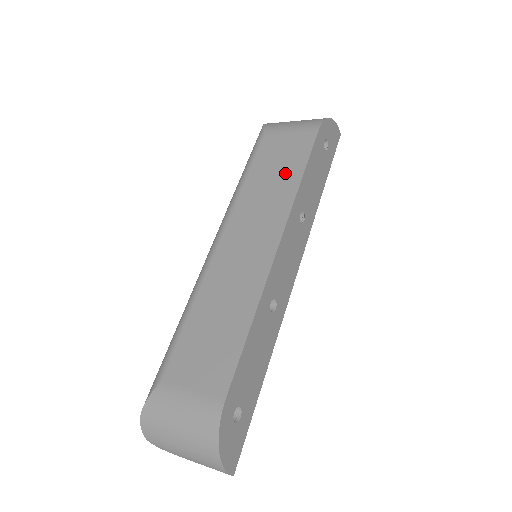
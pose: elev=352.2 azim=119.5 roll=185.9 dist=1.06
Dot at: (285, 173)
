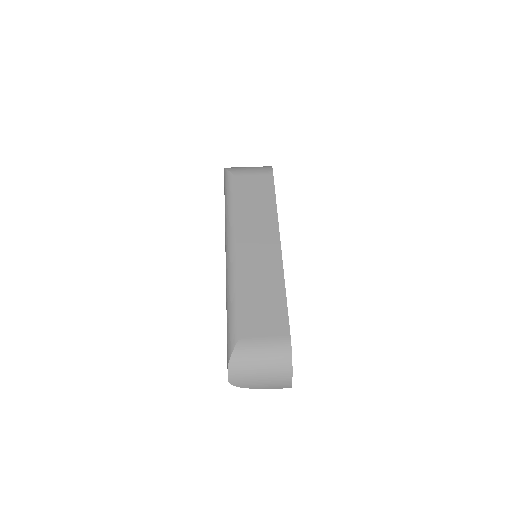
Dot at: (263, 201)
